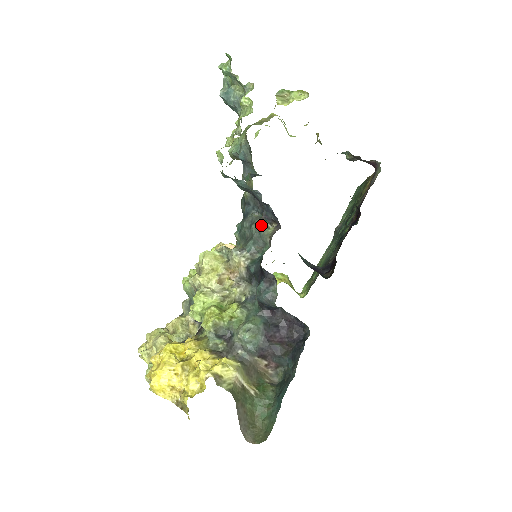
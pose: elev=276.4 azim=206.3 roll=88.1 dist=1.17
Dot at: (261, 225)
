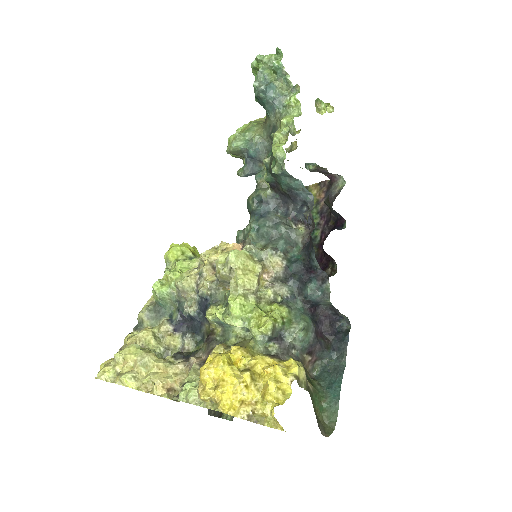
Dot at: (288, 225)
